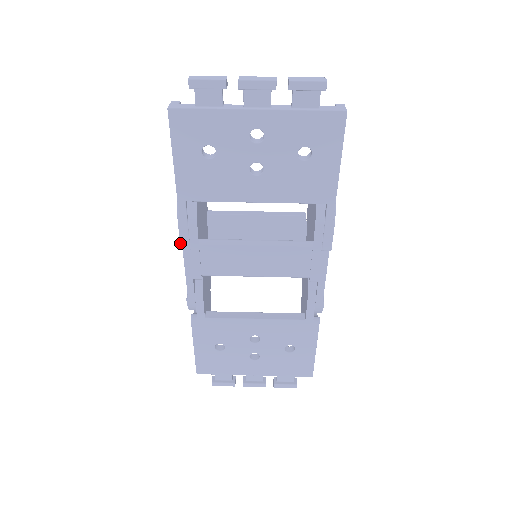
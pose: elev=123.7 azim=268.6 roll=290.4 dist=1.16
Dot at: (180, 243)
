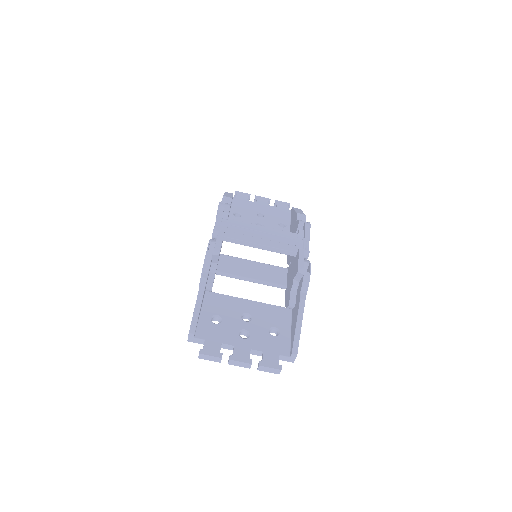
Dot at: occluded
